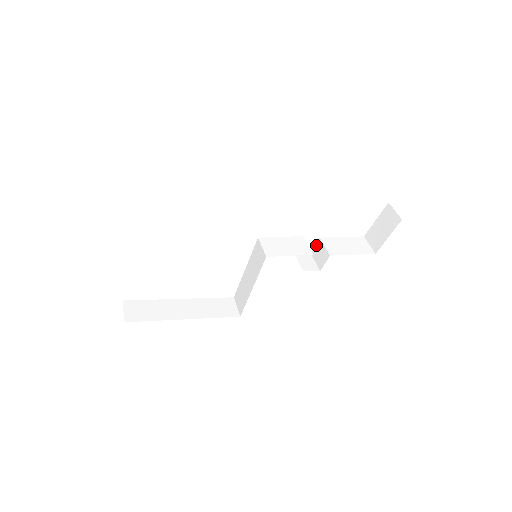
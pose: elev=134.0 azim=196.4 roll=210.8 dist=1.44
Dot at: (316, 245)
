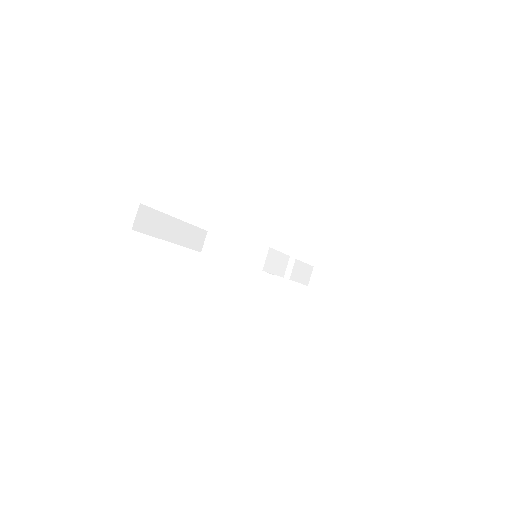
Dot at: (289, 258)
